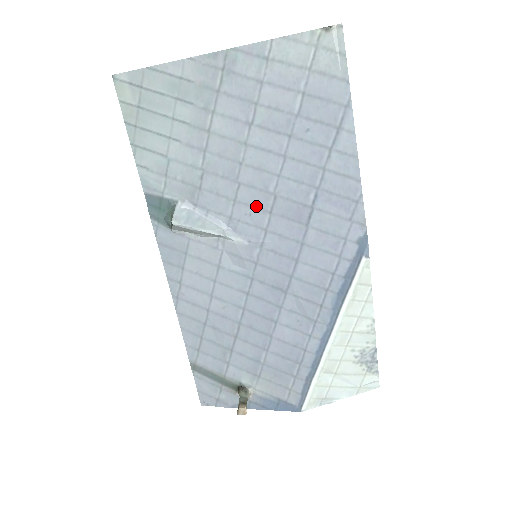
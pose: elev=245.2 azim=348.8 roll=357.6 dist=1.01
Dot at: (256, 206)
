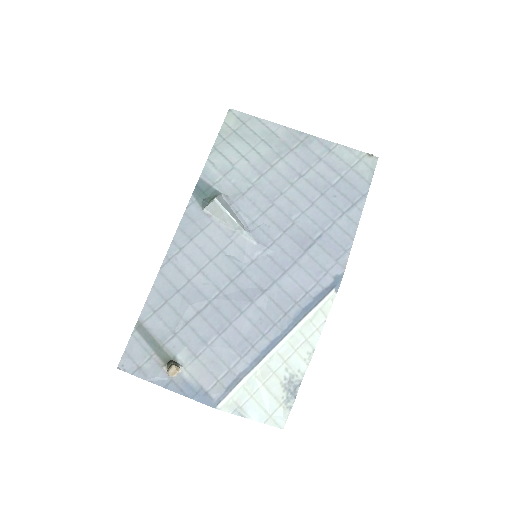
Dot at: (277, 223)
